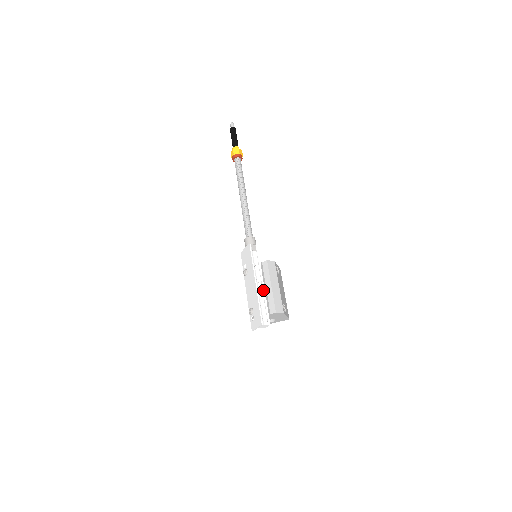
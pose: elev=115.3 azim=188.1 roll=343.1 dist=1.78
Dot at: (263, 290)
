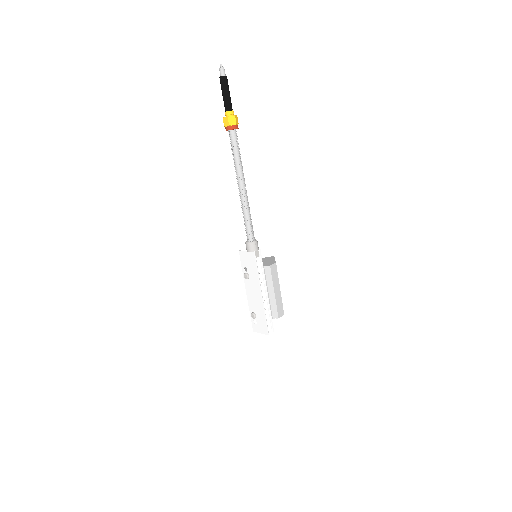
Dot at: (267, 299)
